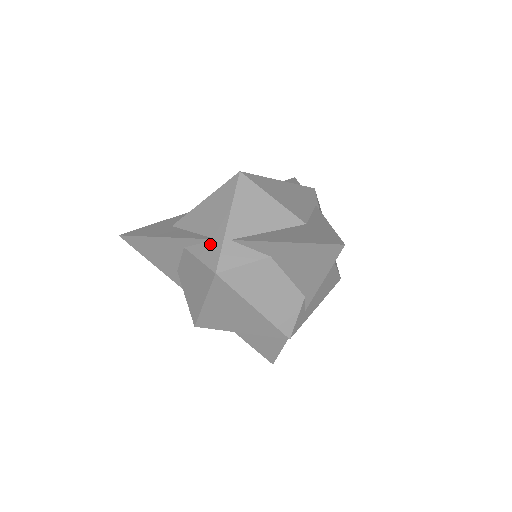
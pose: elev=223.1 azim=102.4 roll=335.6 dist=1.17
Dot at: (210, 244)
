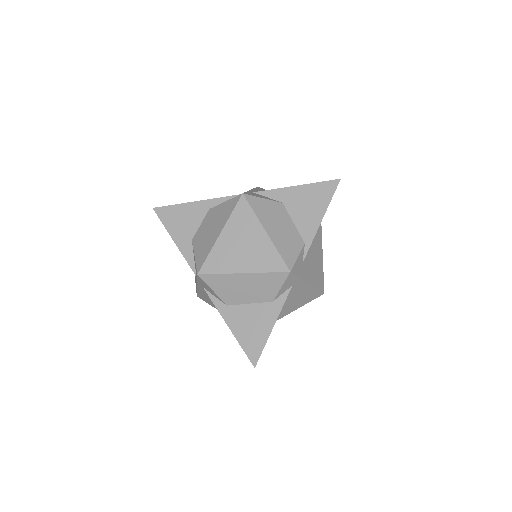
Dot at: occluded
